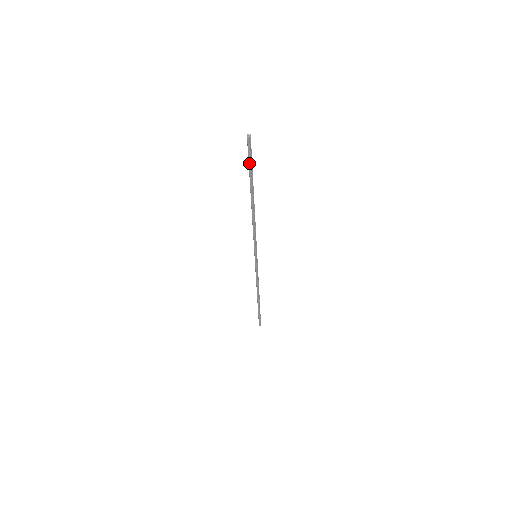
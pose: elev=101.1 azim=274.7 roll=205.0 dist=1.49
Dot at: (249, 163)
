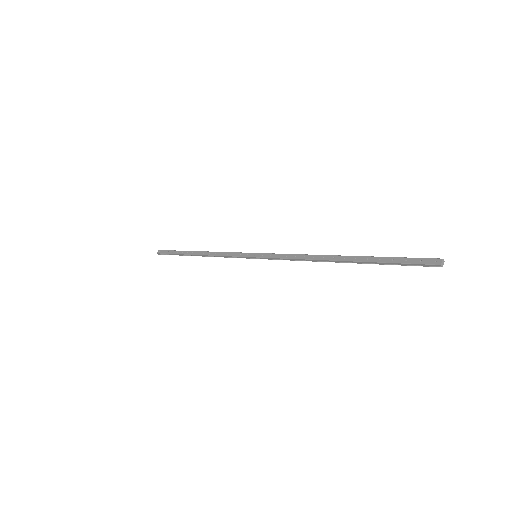
Dot at: (400, 263)
